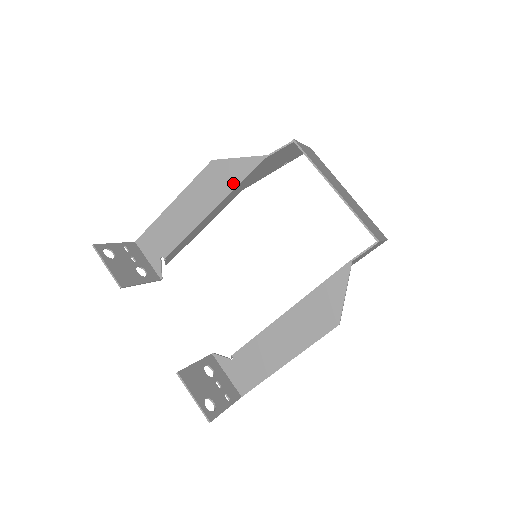
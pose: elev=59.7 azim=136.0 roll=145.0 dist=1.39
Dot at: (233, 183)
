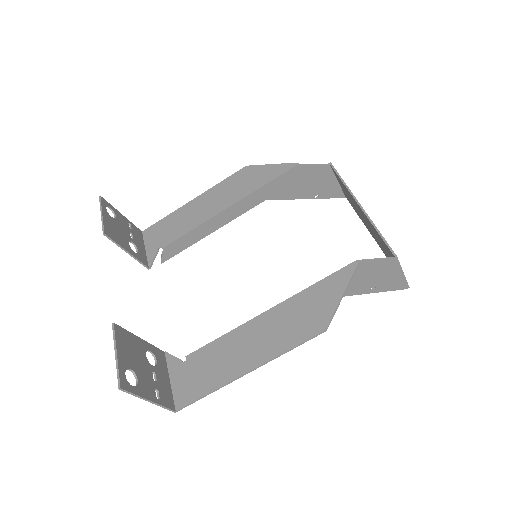
Dot at: (258, 184)
